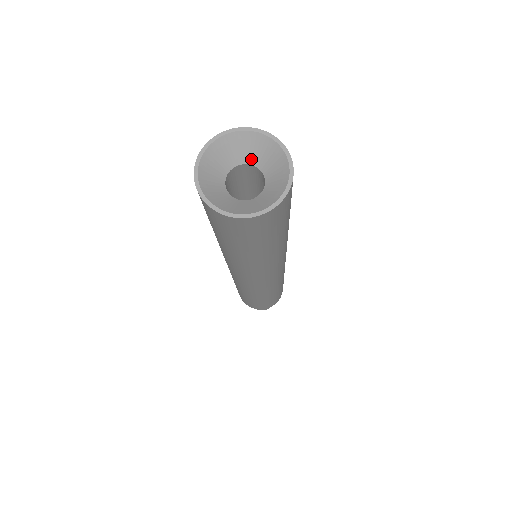
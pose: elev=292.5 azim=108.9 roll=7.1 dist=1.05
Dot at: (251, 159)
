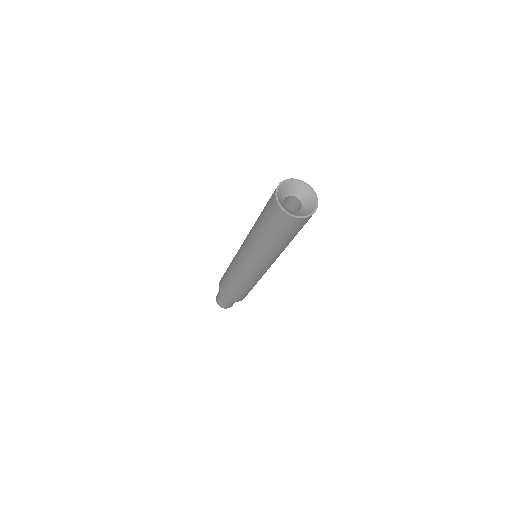
Dot at: (289, 193)
